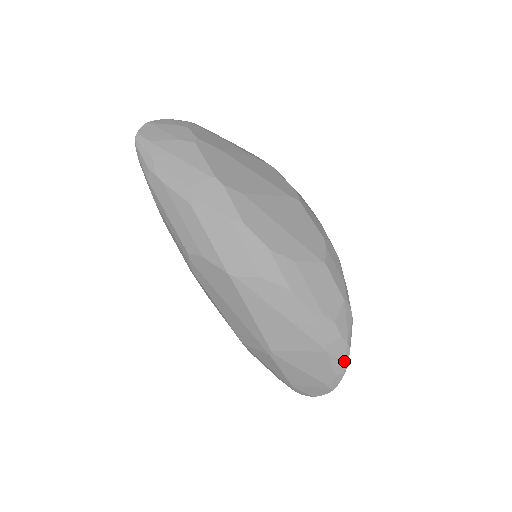
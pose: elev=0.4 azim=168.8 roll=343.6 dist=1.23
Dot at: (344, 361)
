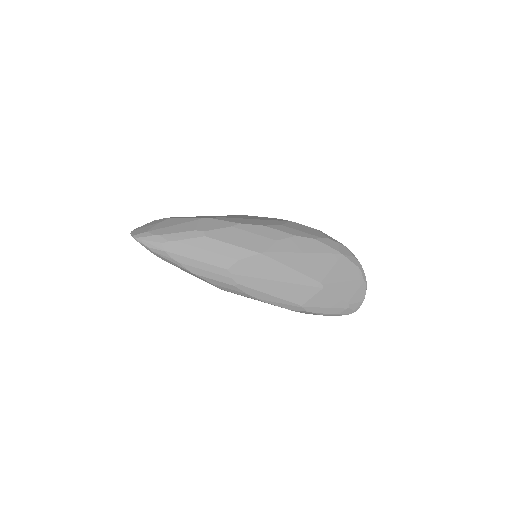
Dot at: (353, 256)
